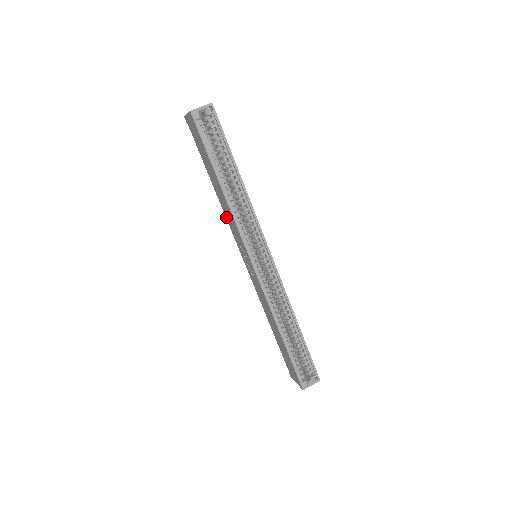
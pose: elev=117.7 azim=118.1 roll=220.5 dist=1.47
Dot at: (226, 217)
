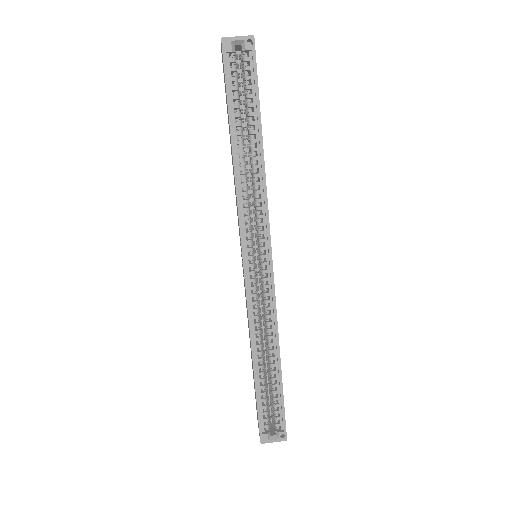
Dot at: occluded
